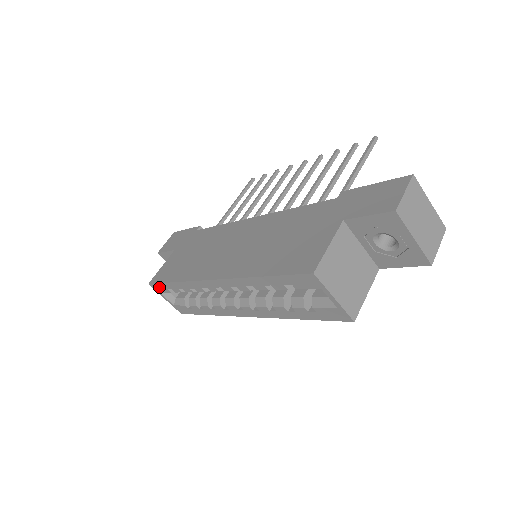
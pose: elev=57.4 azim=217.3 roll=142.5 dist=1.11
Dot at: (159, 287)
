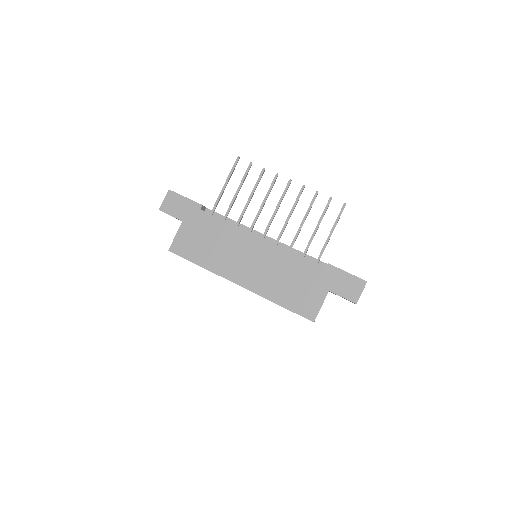
Dot at: (178, 255)
